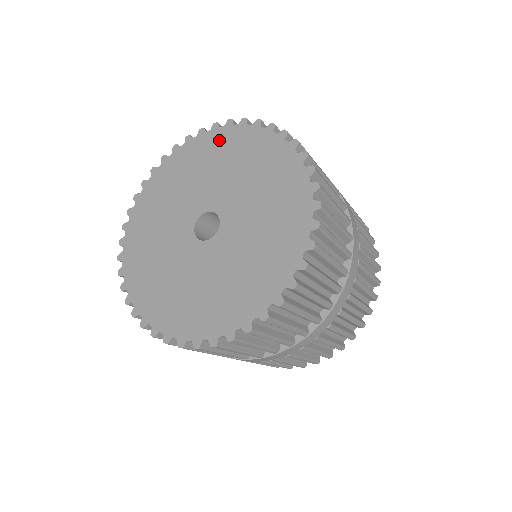
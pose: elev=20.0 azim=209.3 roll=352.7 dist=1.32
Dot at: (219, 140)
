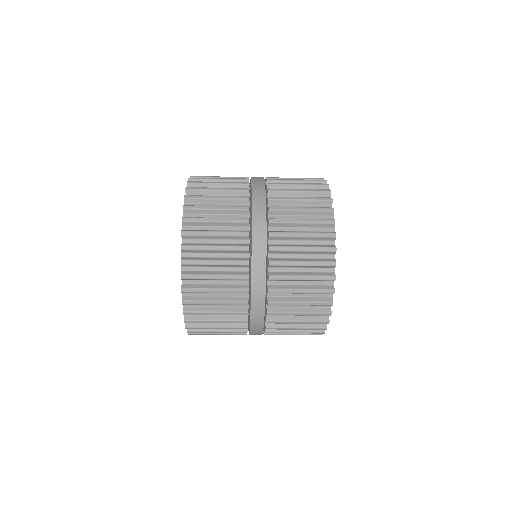
Dot at: occluded
